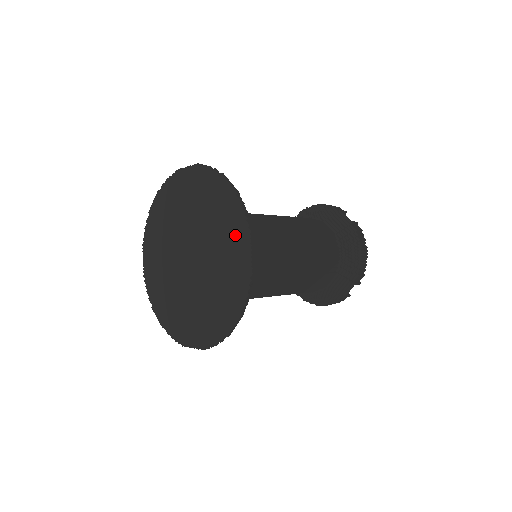
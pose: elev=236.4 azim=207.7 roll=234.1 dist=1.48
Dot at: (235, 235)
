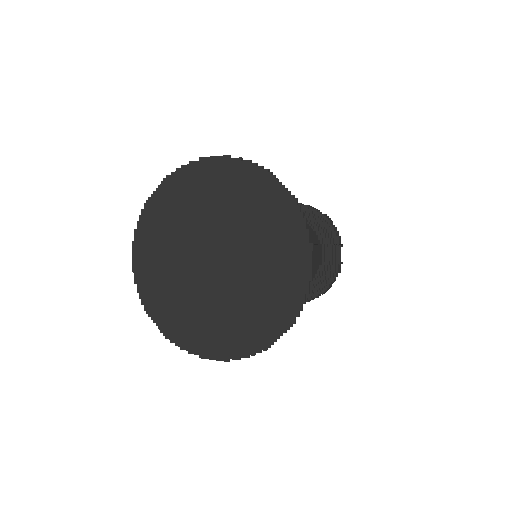
Dot at: (278, 306)
